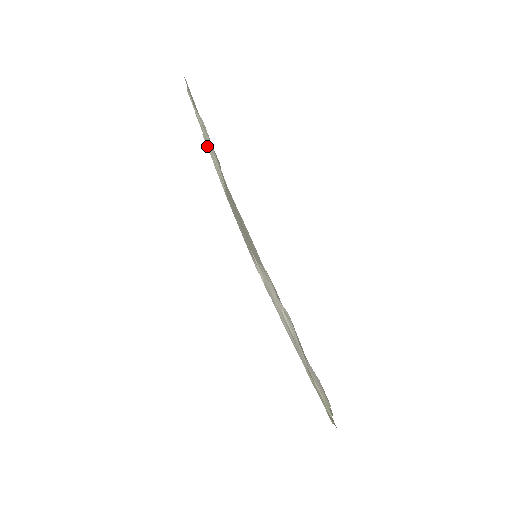
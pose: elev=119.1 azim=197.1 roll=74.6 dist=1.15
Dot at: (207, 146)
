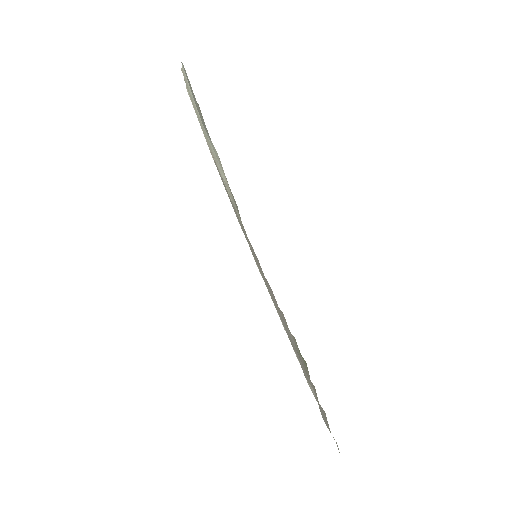
Dot at: (192, 104)
